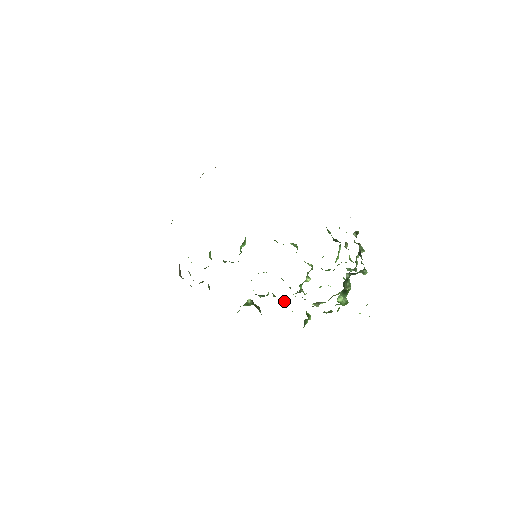
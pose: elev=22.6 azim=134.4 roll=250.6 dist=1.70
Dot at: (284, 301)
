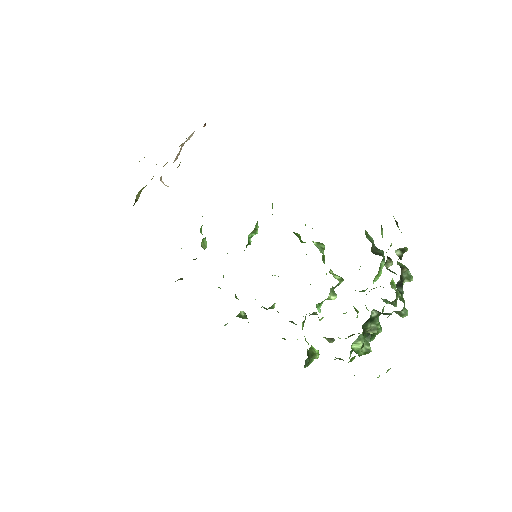
Dot at: (291, 322)
